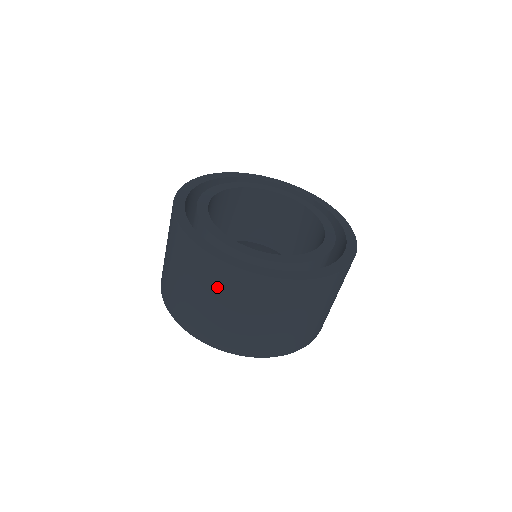
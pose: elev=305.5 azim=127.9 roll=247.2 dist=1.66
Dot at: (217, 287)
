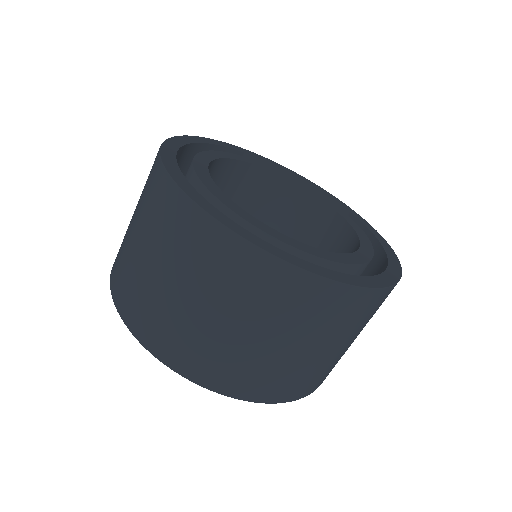
Dot at: (199, 265)
